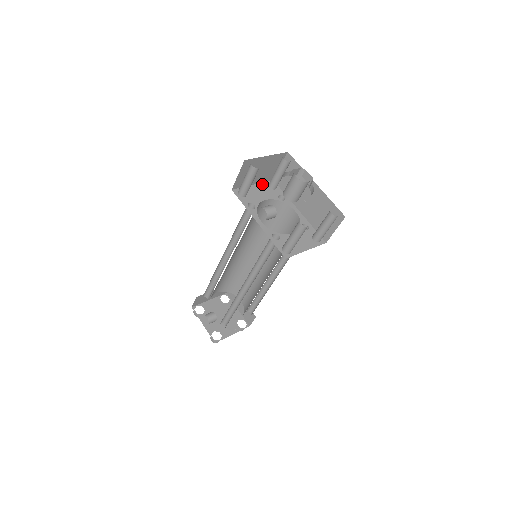
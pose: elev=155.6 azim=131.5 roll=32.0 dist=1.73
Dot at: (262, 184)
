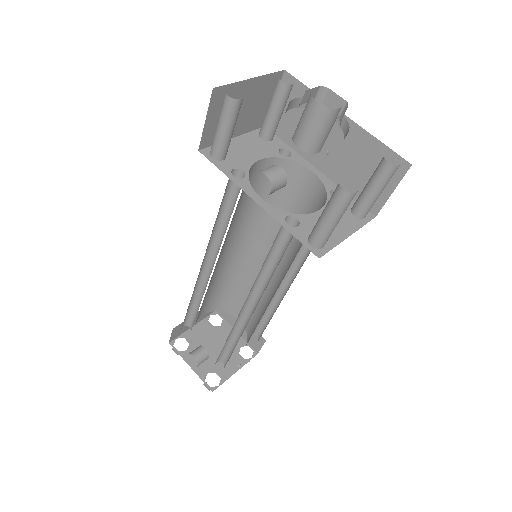
Dot at: (248, 135)
